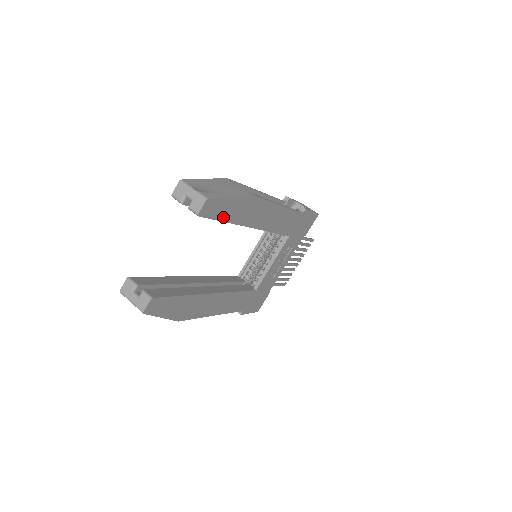
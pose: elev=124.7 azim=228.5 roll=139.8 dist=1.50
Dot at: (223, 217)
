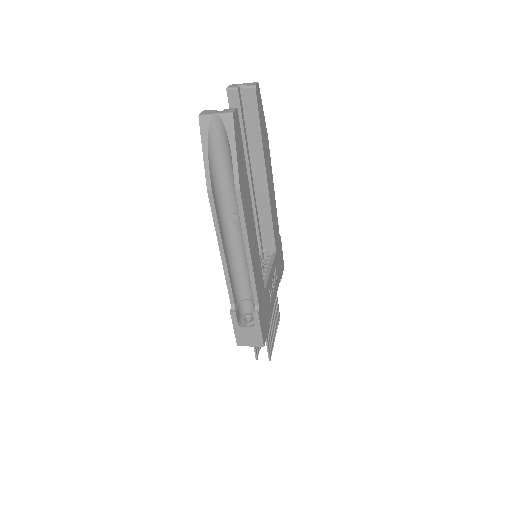
Dot at: (260, 121)
